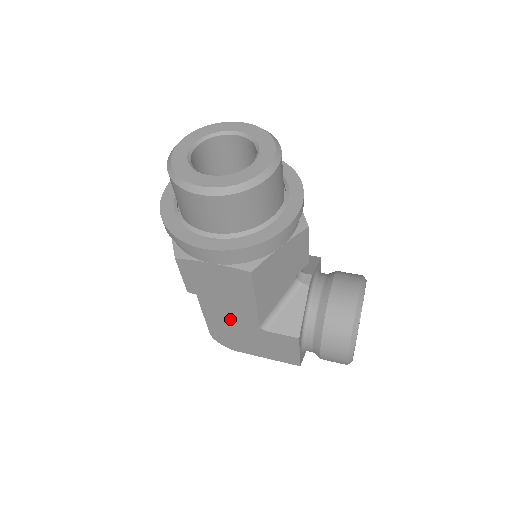
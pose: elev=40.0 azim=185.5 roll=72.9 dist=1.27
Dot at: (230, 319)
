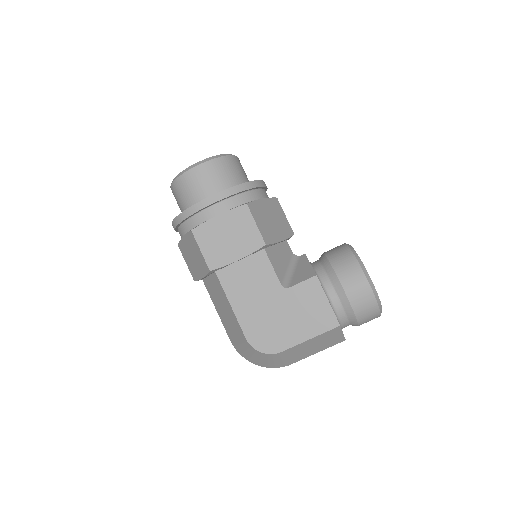
Dot at: (255, 295)
